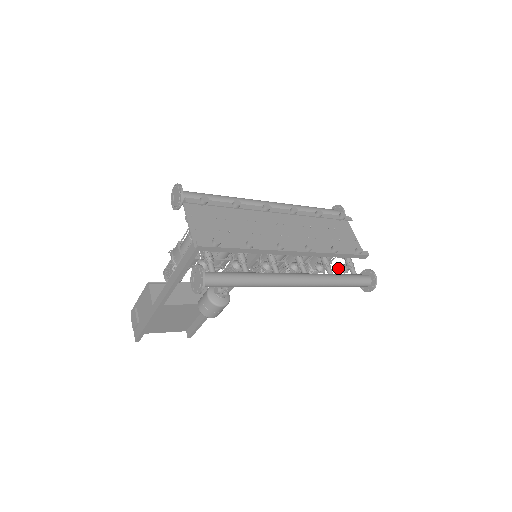
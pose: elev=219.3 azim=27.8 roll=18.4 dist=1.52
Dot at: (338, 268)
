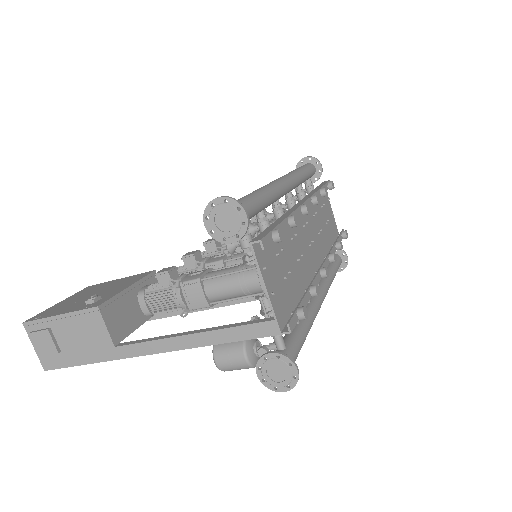
Dot at: occluded
